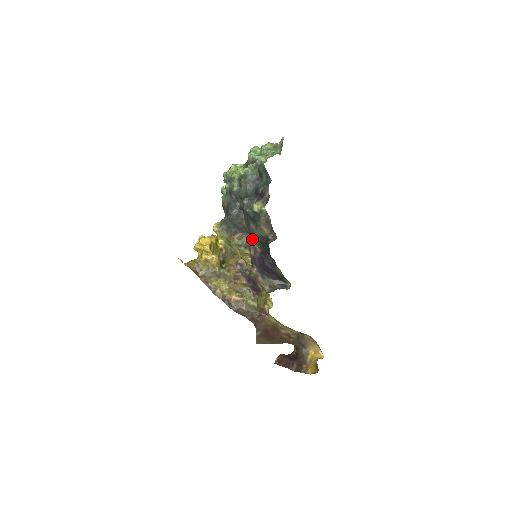
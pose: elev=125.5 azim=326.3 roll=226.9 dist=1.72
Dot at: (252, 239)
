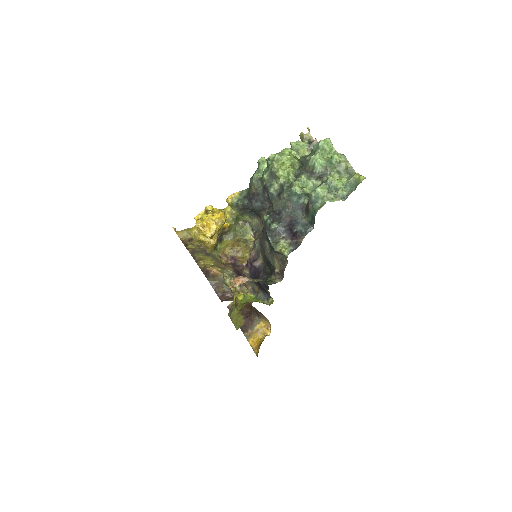
Dot at: (260, 247)
